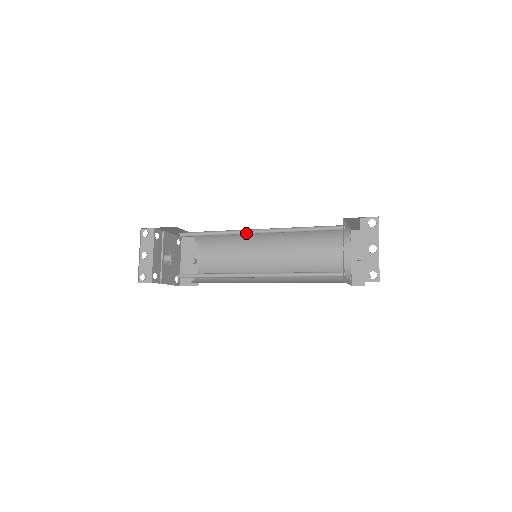
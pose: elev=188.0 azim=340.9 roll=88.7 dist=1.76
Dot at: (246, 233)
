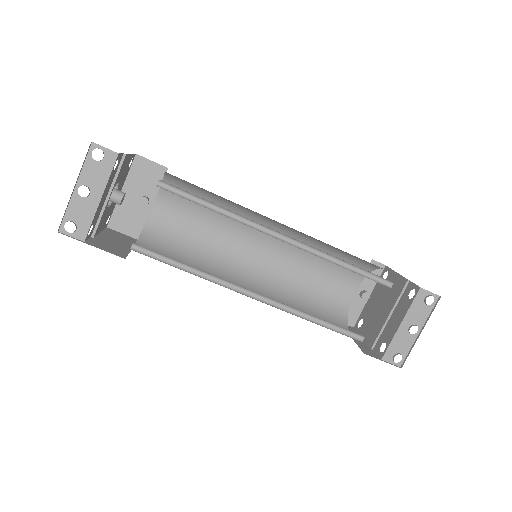
Dot at: (266, 231)
